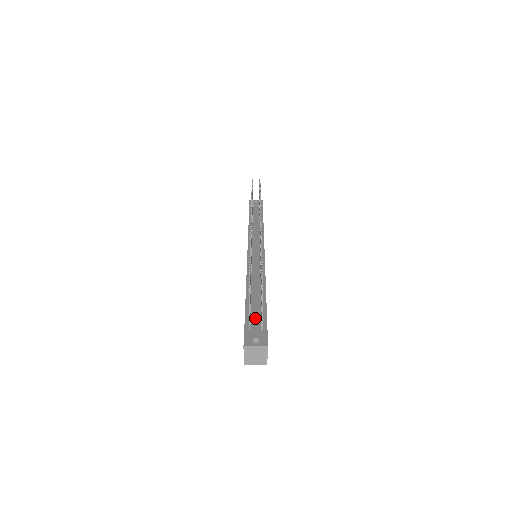
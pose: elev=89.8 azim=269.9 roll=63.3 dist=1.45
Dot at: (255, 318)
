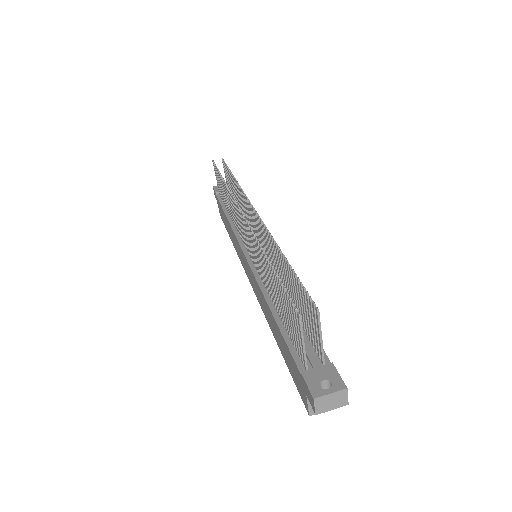
Dot at: (305, 348)
